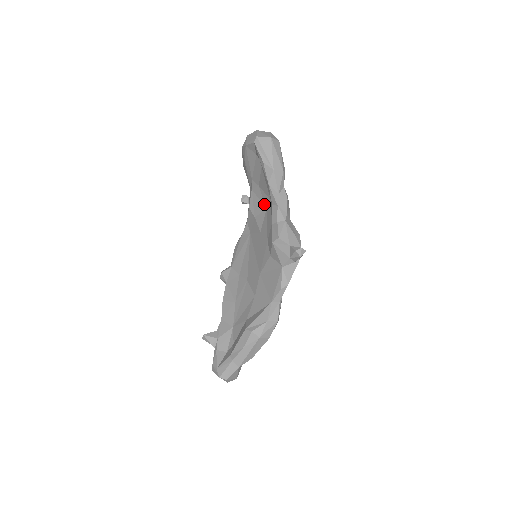
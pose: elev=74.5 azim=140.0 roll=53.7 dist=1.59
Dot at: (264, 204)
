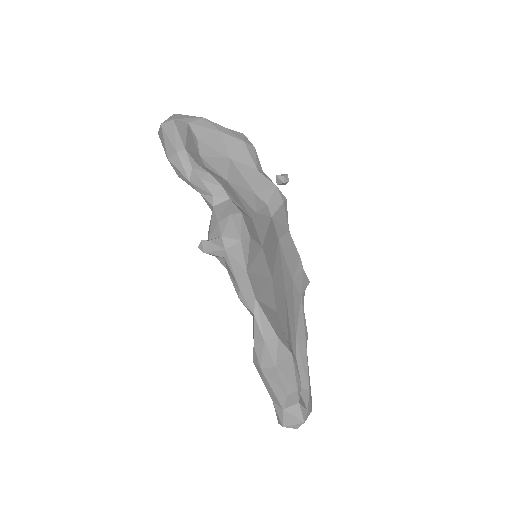
Dot at: occluded
